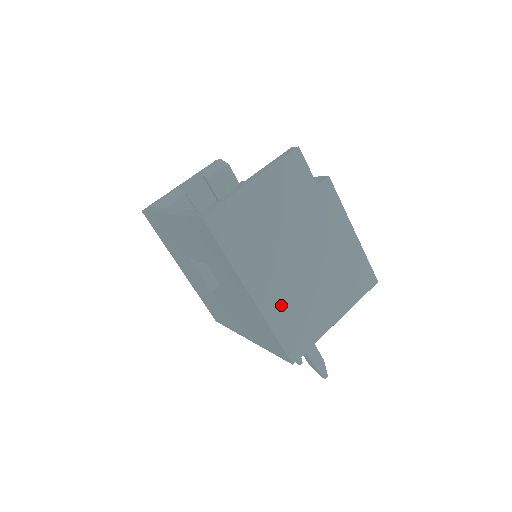
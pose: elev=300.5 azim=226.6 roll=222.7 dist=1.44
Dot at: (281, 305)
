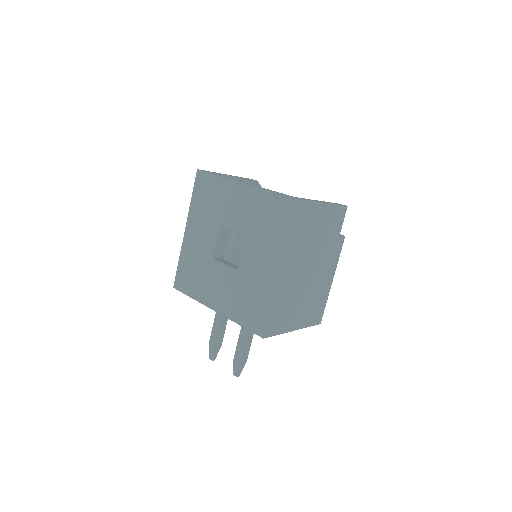
Dot at: (285, 291)
